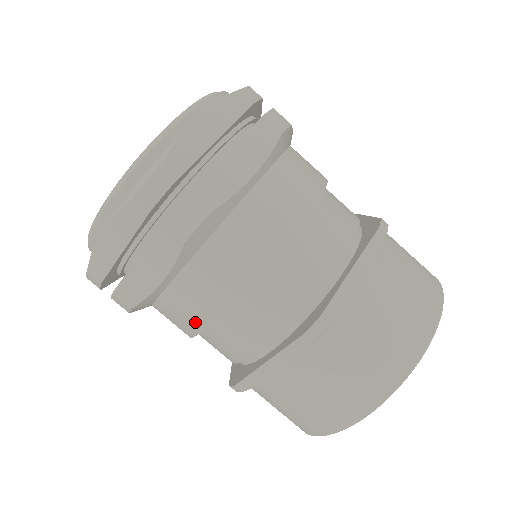
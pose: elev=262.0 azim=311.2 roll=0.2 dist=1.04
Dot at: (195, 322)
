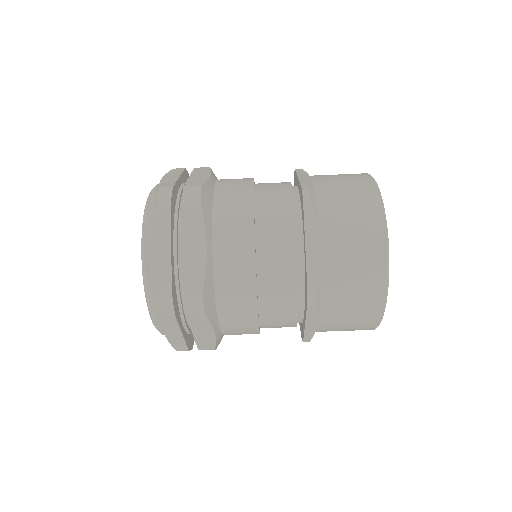
Dot at: occluded
